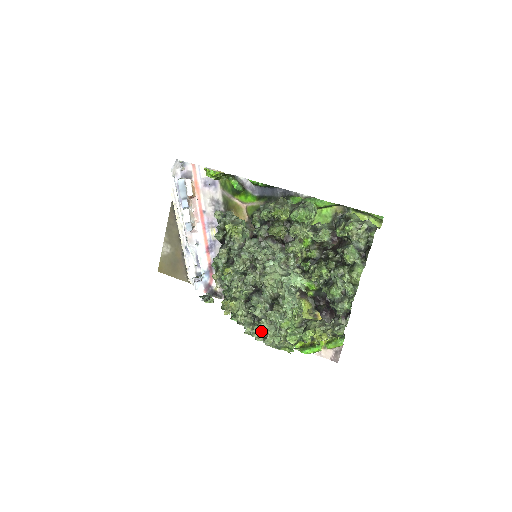
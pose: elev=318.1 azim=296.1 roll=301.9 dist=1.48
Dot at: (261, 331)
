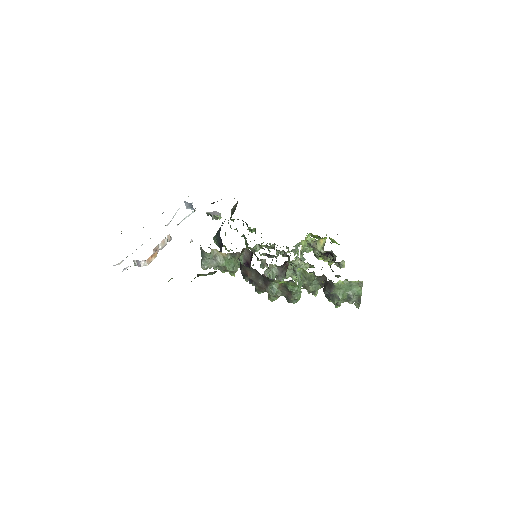
Dot at: occluded
